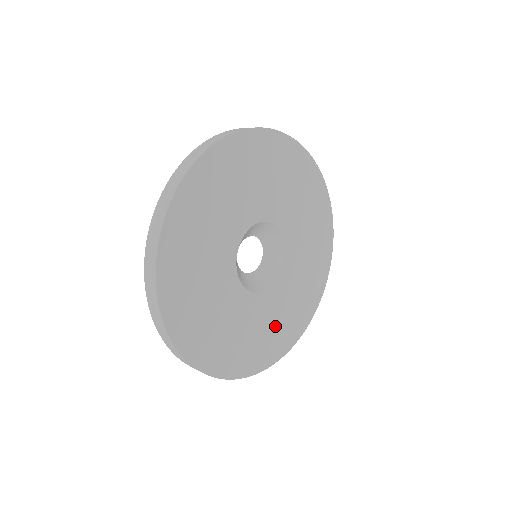
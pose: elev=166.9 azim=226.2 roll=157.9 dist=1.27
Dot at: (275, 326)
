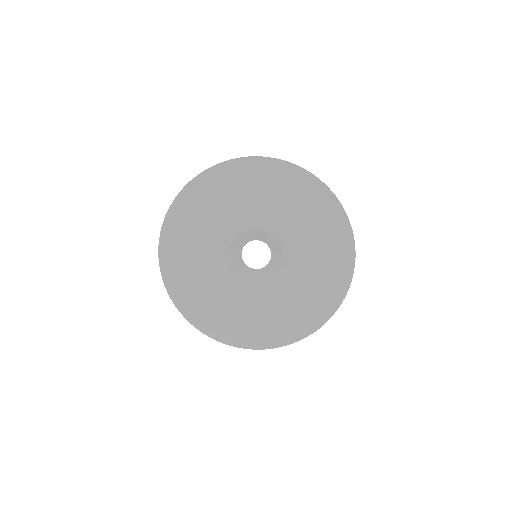
Dot at: (245, 318)
